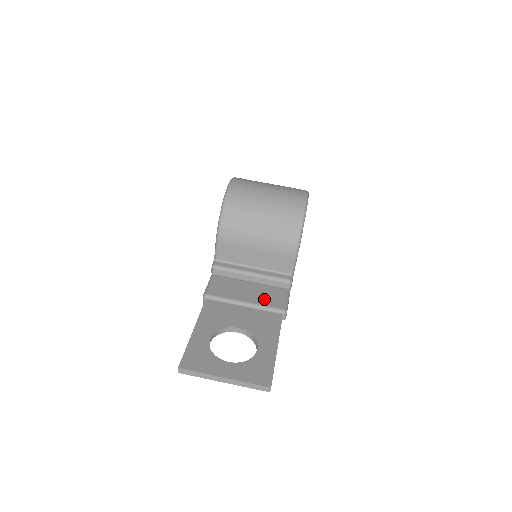
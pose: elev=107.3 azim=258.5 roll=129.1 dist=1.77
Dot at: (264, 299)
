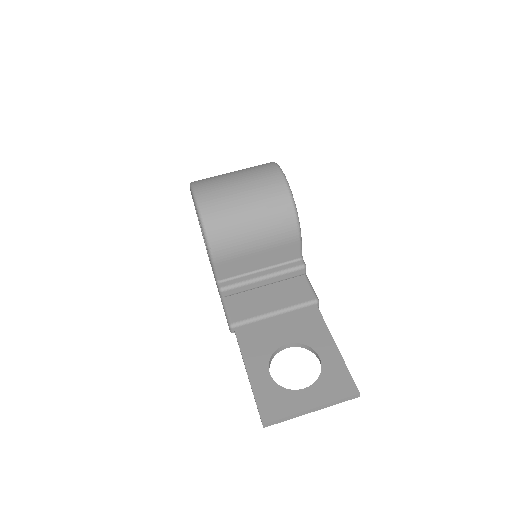
Dot at: (289, 298)
